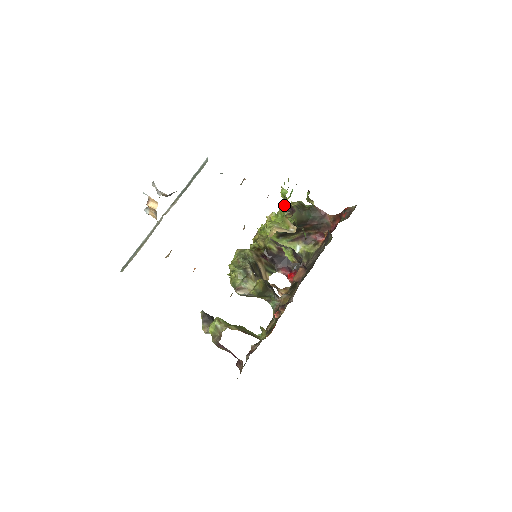
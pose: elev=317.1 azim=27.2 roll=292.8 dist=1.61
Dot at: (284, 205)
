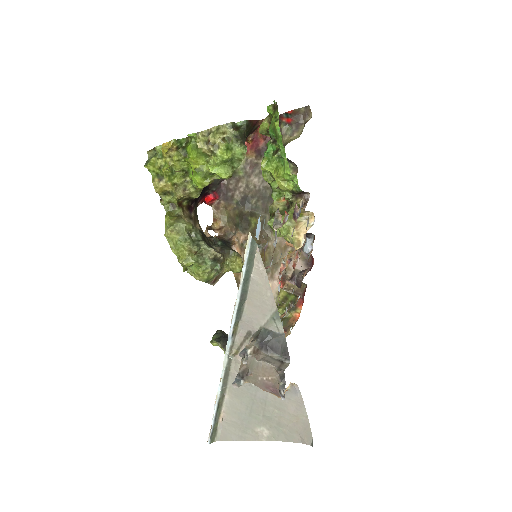
Dot at: (286, 188)
